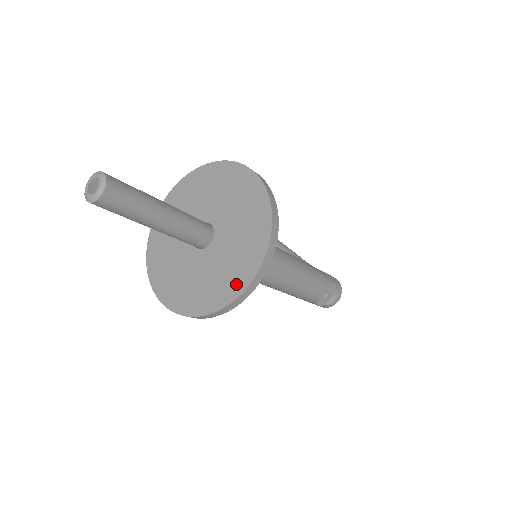
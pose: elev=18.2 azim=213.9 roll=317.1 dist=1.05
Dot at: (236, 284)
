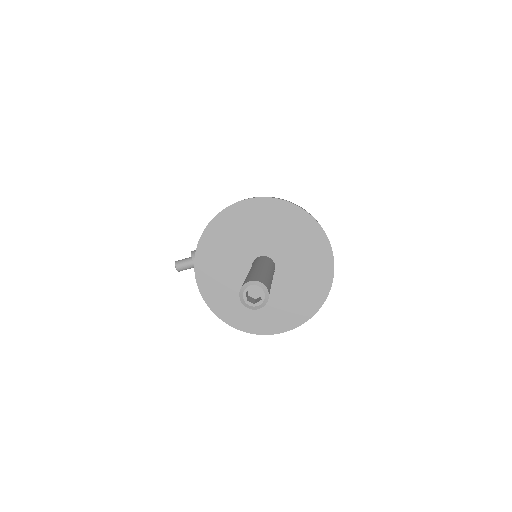
Dot at: (324, 262)
